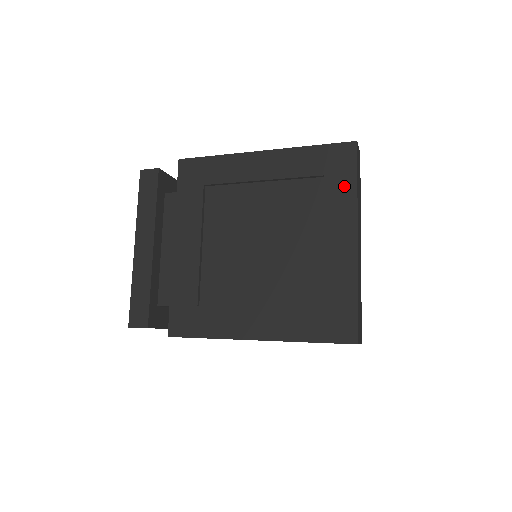
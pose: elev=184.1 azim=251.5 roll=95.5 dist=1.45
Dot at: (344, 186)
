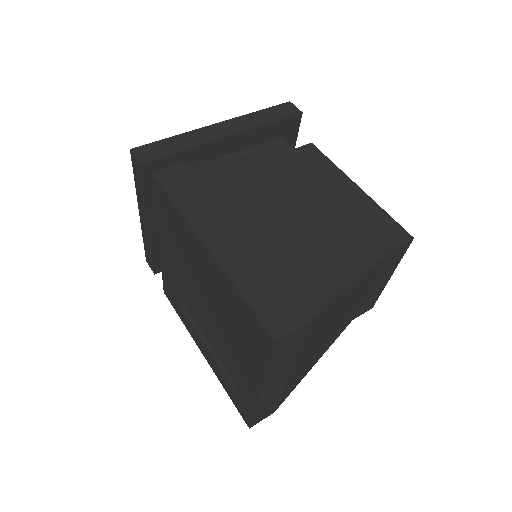
Dot at: (258, 356)
